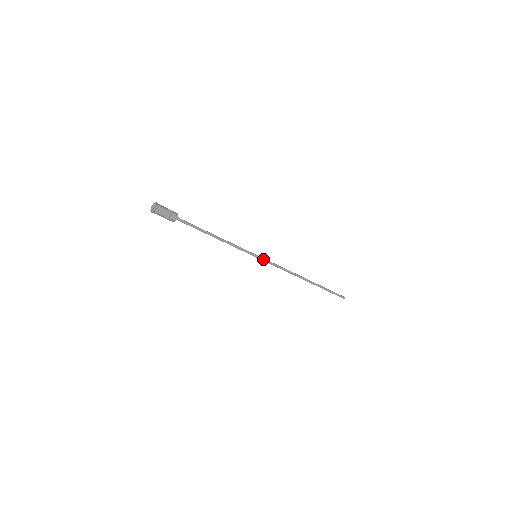
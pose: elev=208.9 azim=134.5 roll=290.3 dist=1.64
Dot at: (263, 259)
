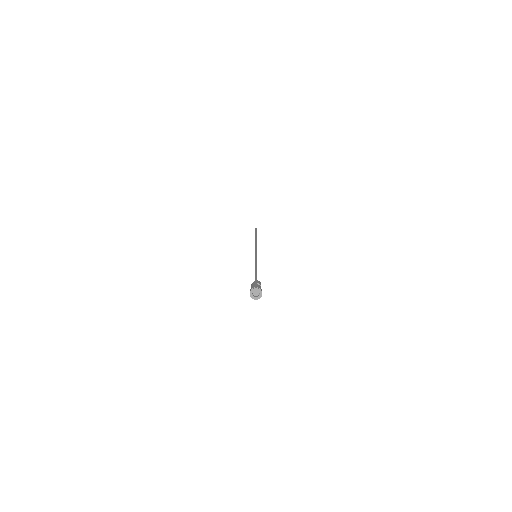
Dot at: occluded
